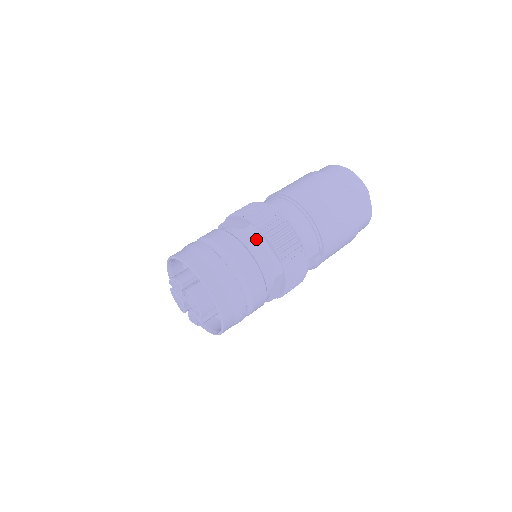
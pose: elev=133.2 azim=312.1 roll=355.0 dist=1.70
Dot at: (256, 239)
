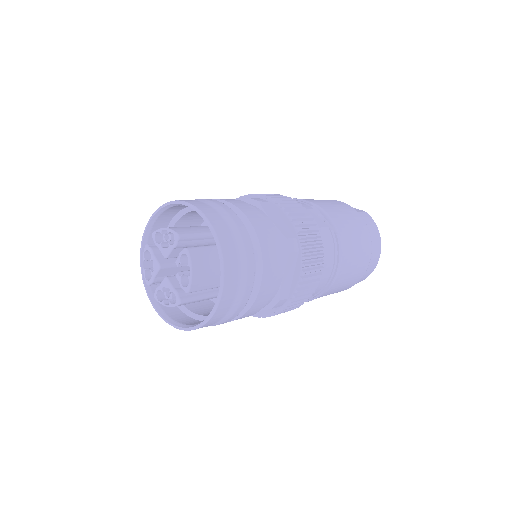
Dot at: occluded
